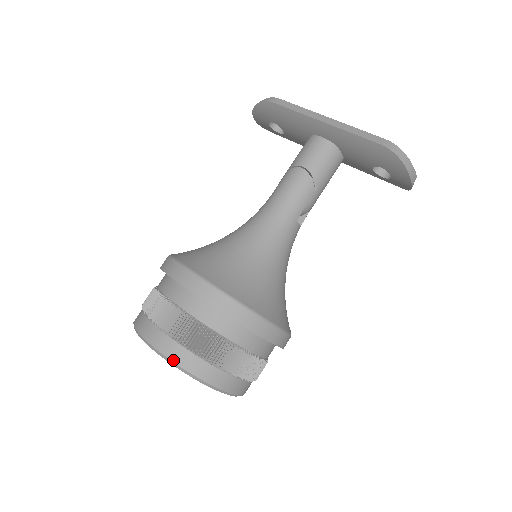
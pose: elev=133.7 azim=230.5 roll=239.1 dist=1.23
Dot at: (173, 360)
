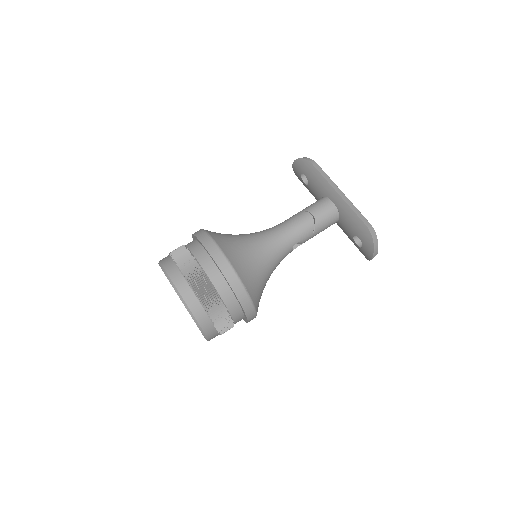
Dot at: (183, 297)
